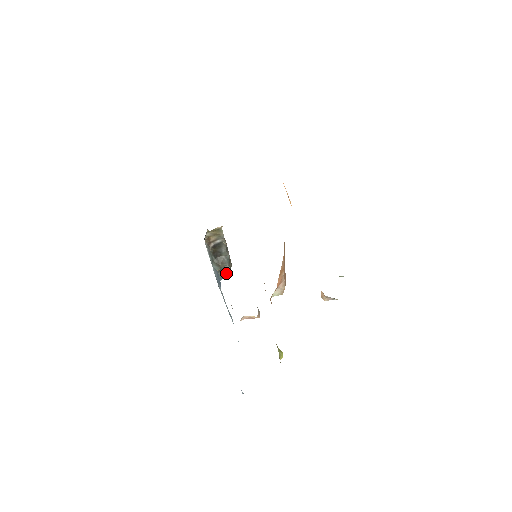
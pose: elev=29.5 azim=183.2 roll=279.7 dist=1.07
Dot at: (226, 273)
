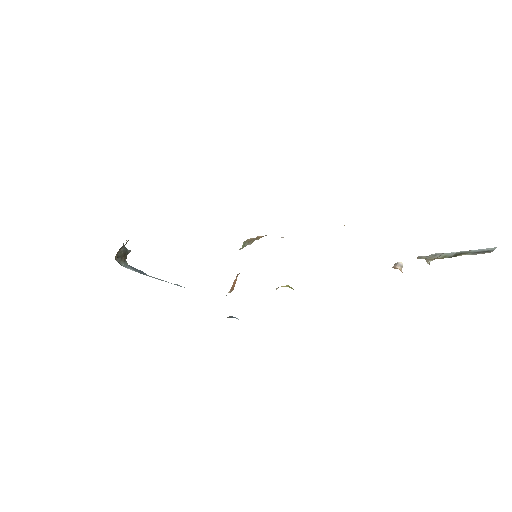
Dot at: occluded
